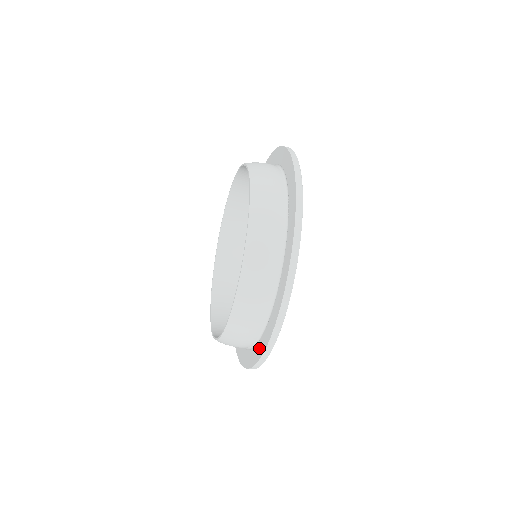
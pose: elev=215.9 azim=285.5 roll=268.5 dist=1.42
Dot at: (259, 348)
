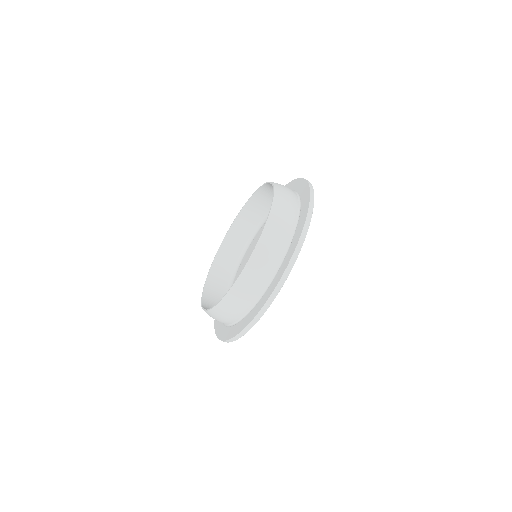
Dot at: (238, 327)
